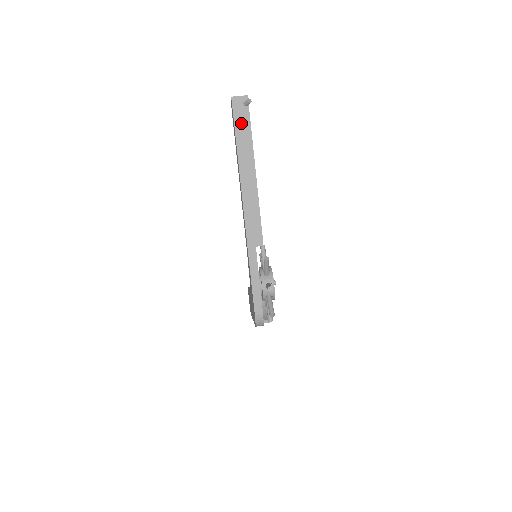
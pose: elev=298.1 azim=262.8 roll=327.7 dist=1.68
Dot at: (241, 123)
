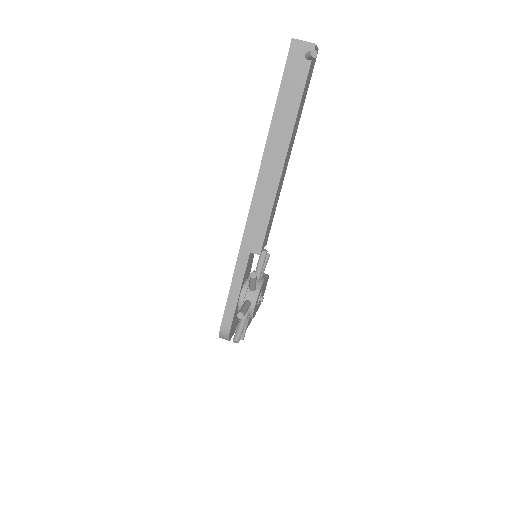
Dot at: (291, 82)
